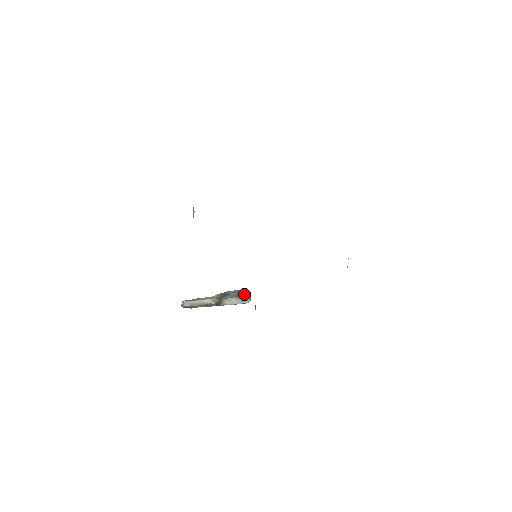
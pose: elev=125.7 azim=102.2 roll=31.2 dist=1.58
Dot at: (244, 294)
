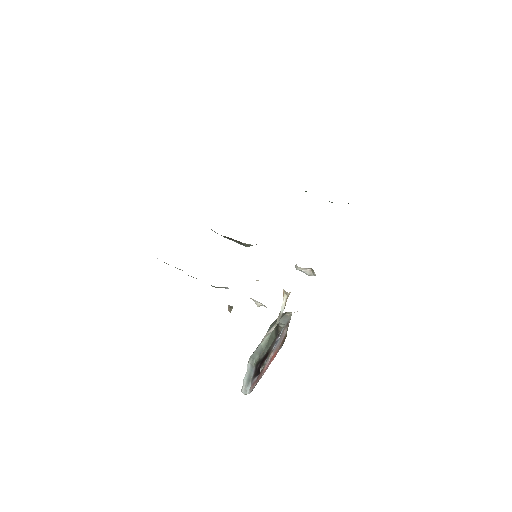
Dot at: occluded
